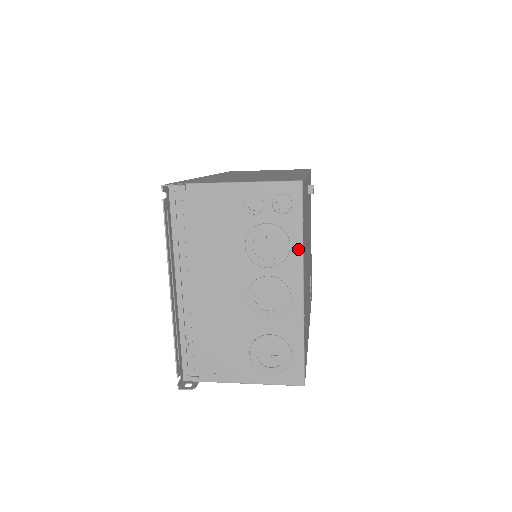
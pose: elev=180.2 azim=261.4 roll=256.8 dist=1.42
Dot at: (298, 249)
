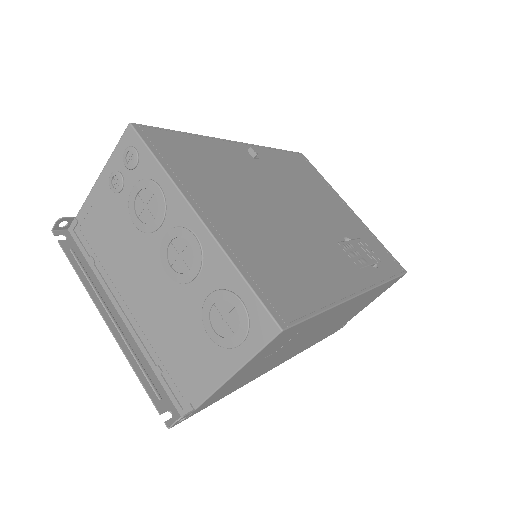
Dot at: (167, 183)
